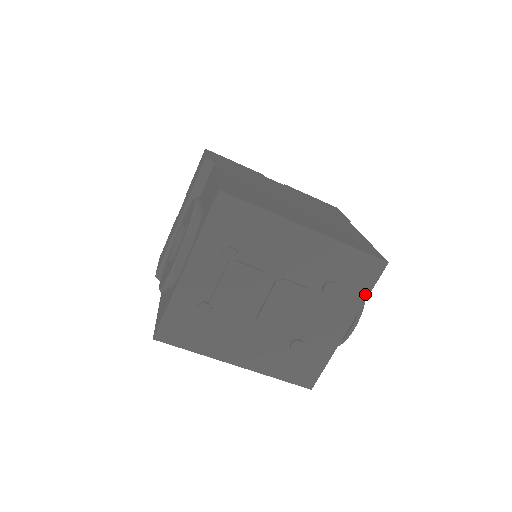
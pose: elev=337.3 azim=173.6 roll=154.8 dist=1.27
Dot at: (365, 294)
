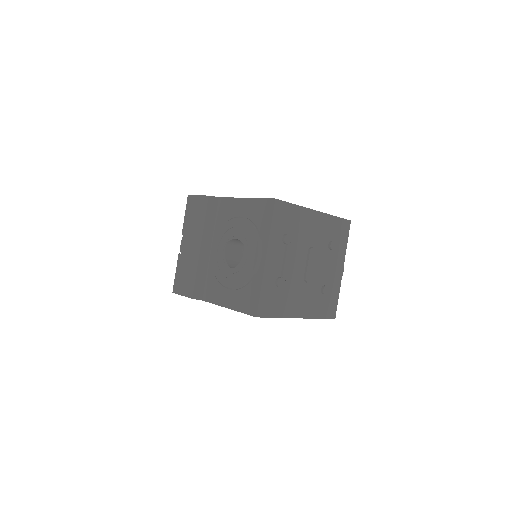
Dot at: (346, 244)
